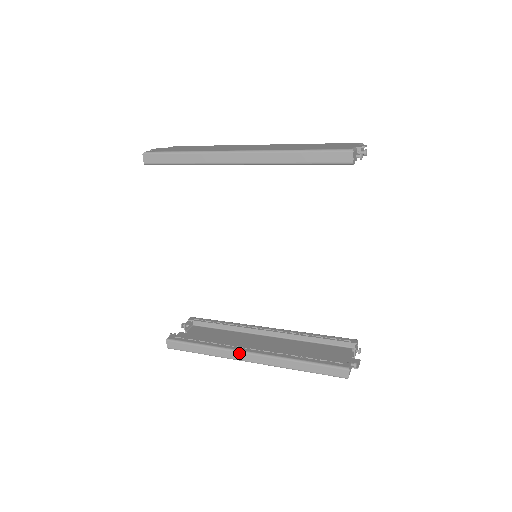
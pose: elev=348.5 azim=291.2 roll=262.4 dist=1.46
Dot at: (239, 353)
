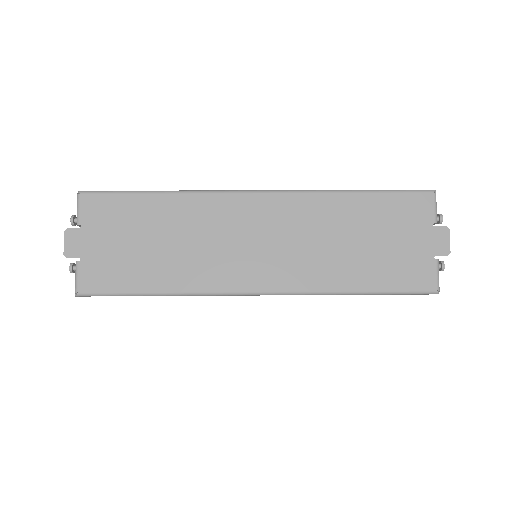
Dot at: occluded
